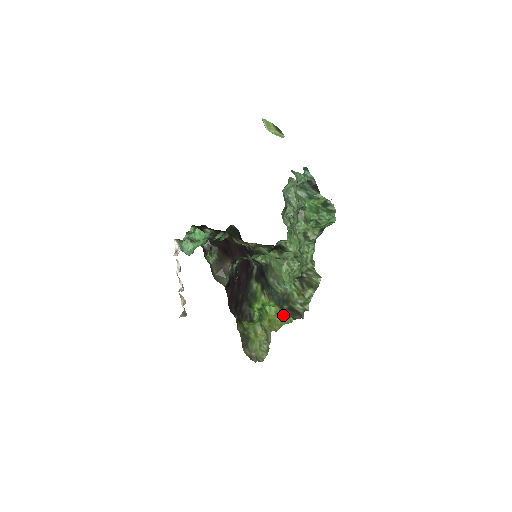
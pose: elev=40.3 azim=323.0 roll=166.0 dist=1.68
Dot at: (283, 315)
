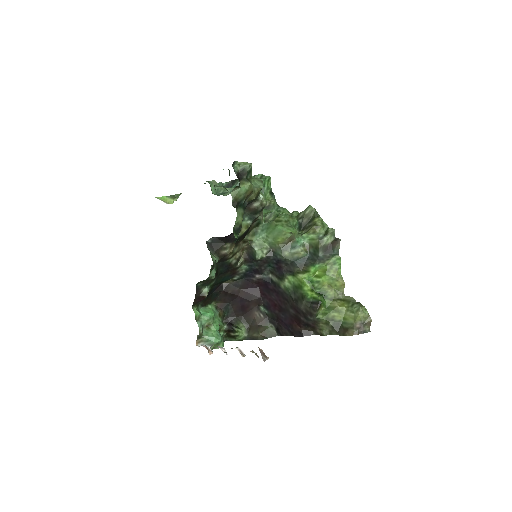
Dot at: (329, 265)
